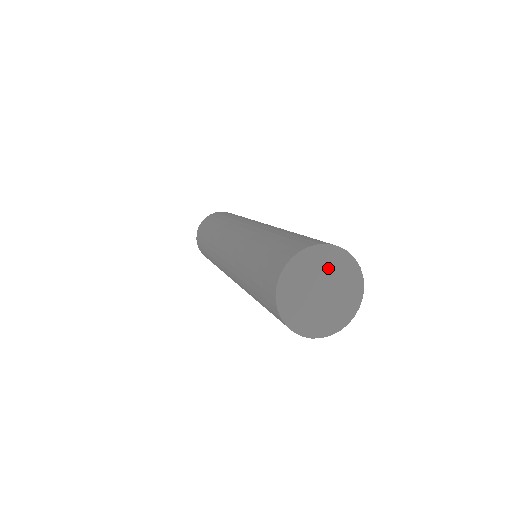
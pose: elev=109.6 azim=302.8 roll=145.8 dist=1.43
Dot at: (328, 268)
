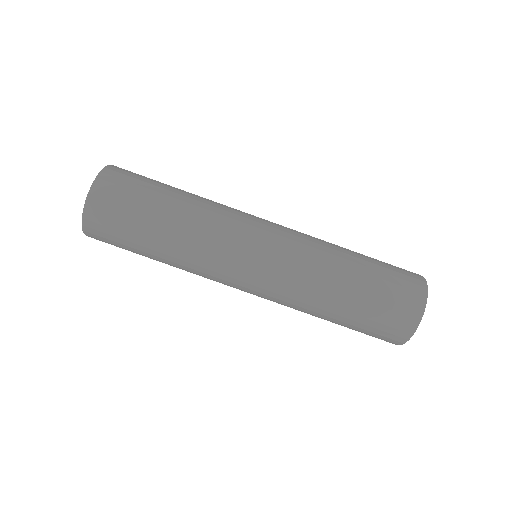
Dot at: occluded
